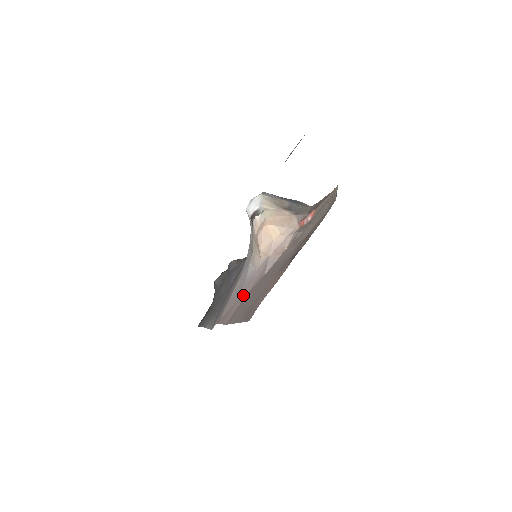
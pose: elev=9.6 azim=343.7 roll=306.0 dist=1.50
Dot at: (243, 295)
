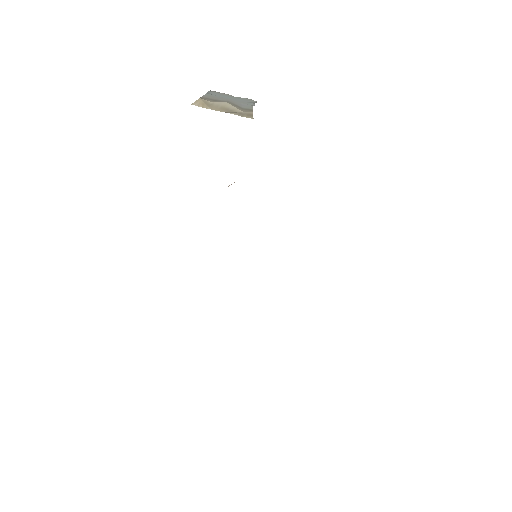
Dot at: occluded
